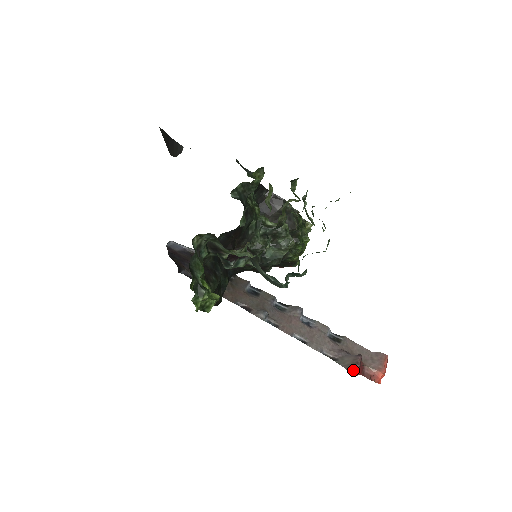
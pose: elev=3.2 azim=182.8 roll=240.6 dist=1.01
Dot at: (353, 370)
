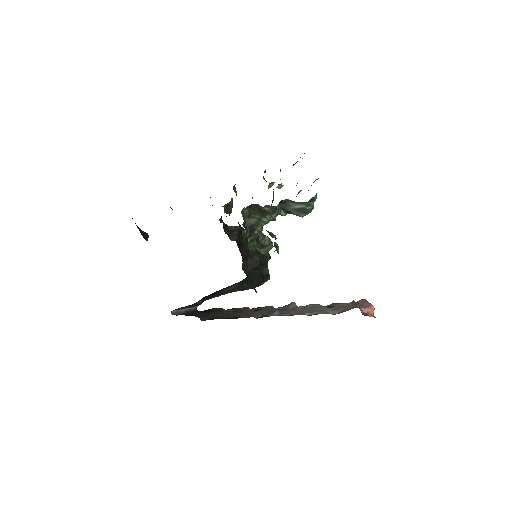
Dot at: (358, 305)
